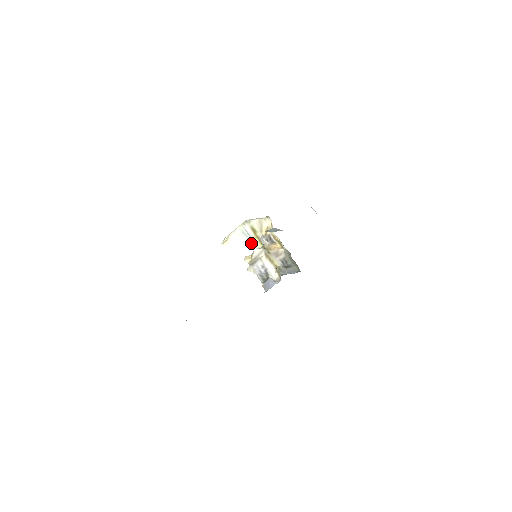
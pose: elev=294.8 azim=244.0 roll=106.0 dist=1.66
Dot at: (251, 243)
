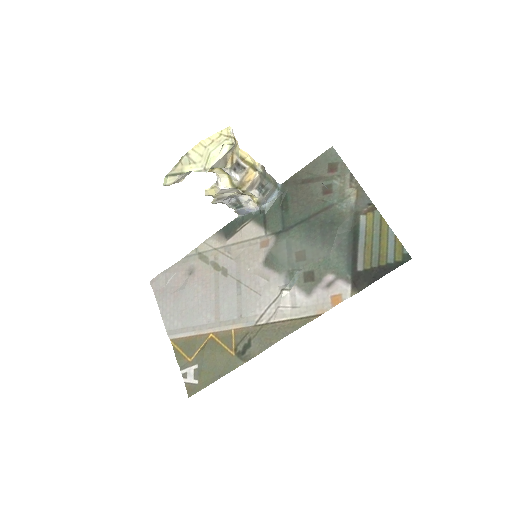
Dot at: occluded
